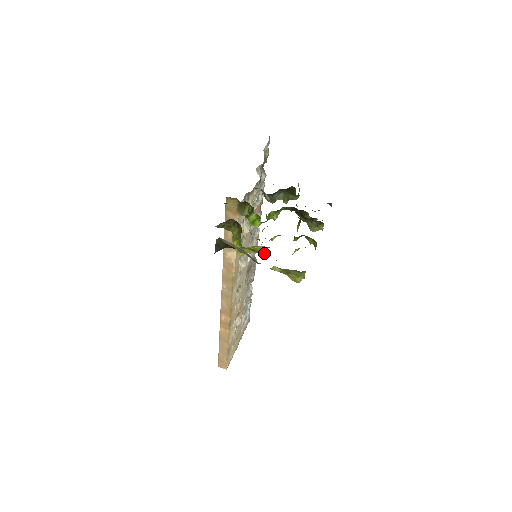
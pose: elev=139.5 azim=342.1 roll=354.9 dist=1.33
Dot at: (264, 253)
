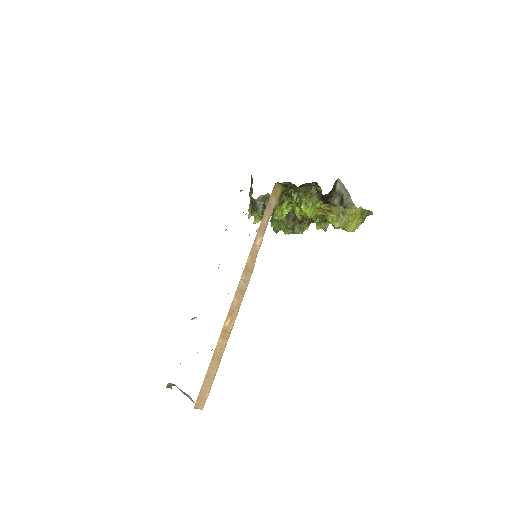
Dot at: (334, 209)
